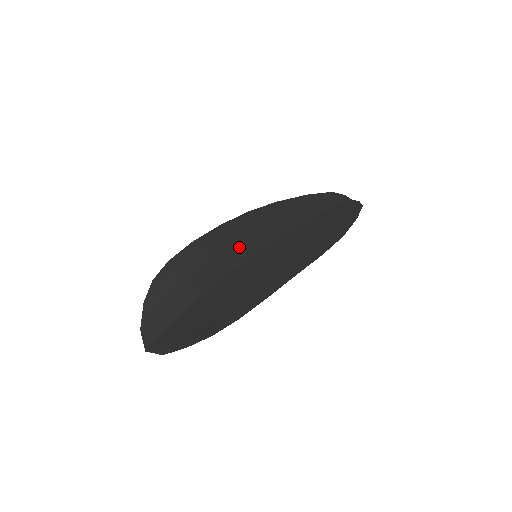
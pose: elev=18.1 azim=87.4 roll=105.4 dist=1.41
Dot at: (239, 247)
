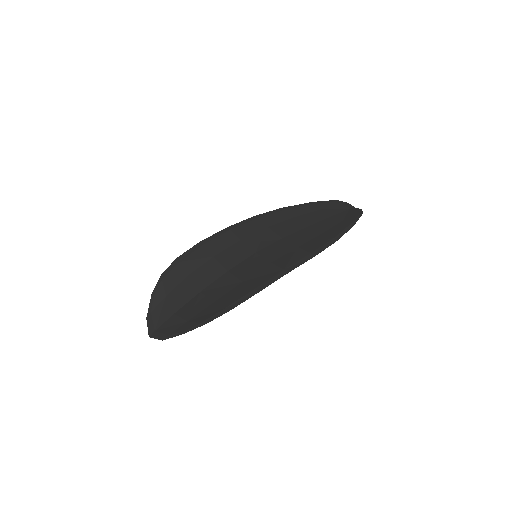
Dot at: (241, 247)
